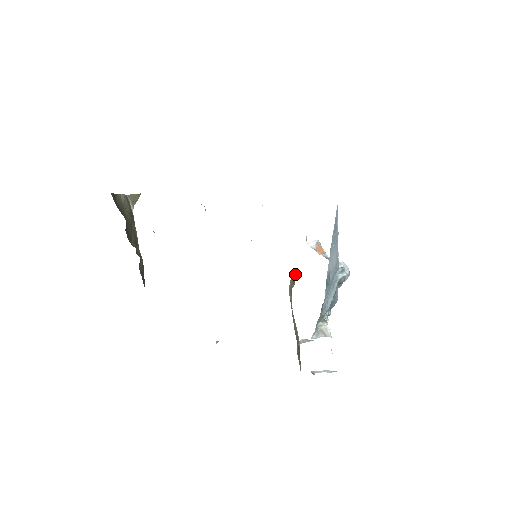
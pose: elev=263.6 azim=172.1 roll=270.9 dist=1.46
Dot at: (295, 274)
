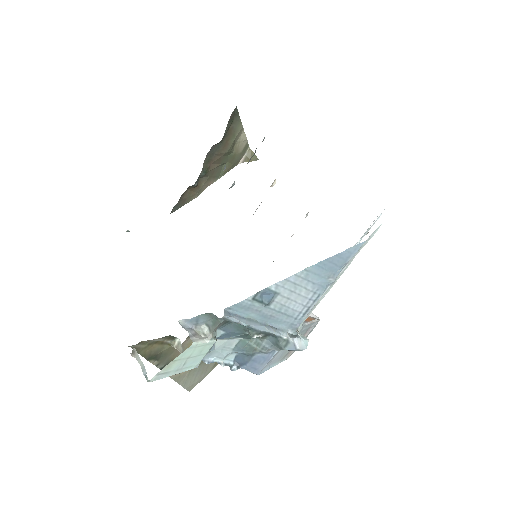
Dot at: occluded
